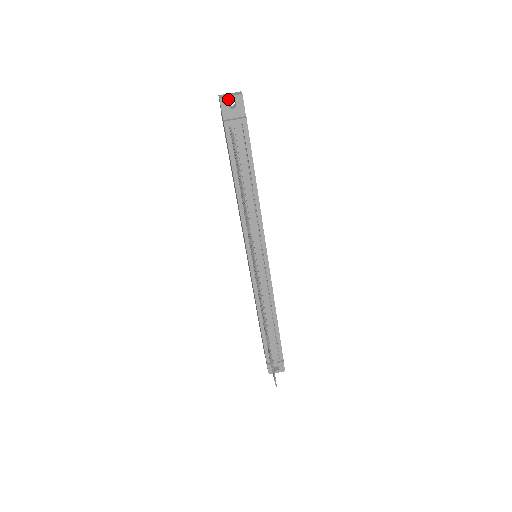
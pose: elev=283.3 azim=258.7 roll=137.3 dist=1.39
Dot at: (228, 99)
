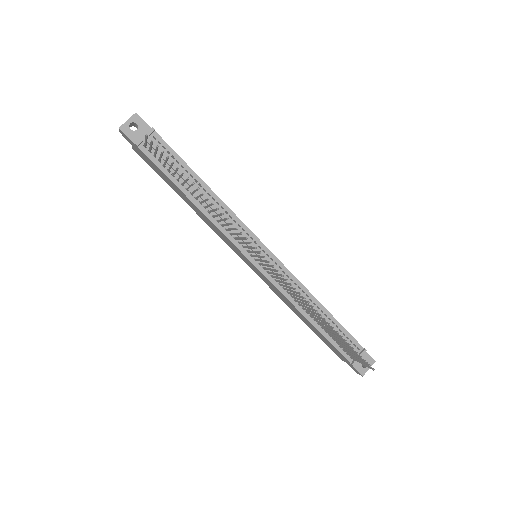
Dot at: (127, 124)
